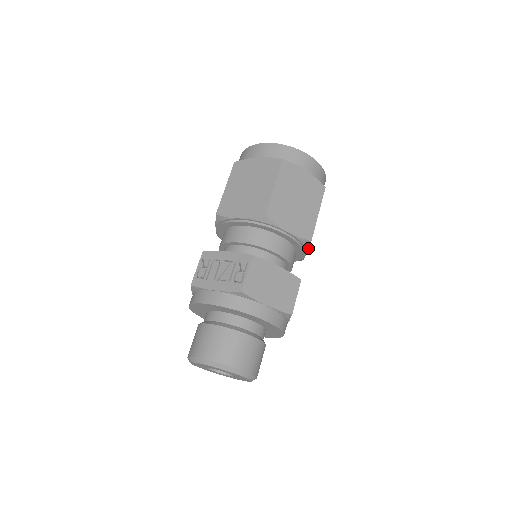
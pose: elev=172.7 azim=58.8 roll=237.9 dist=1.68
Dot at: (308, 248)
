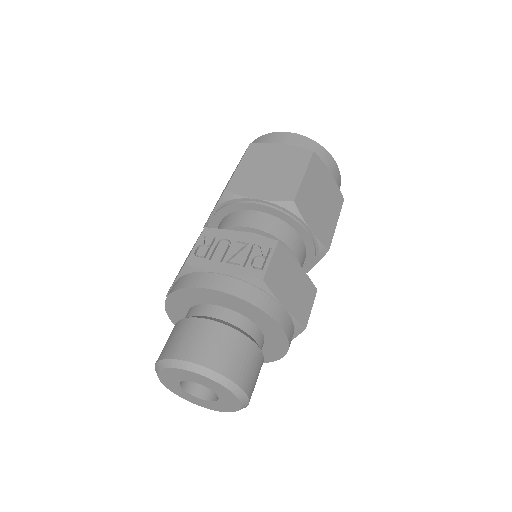
Dot at: (320, 259)
